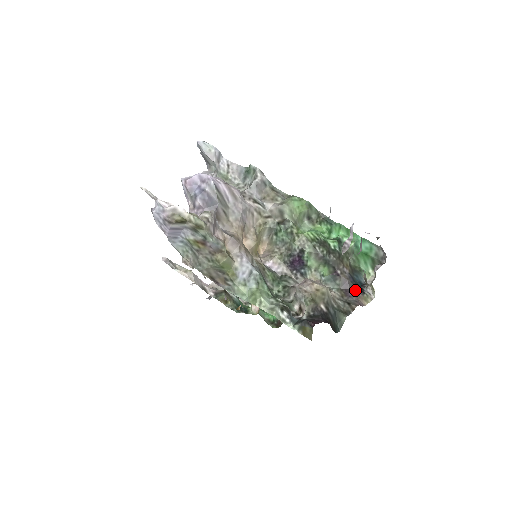
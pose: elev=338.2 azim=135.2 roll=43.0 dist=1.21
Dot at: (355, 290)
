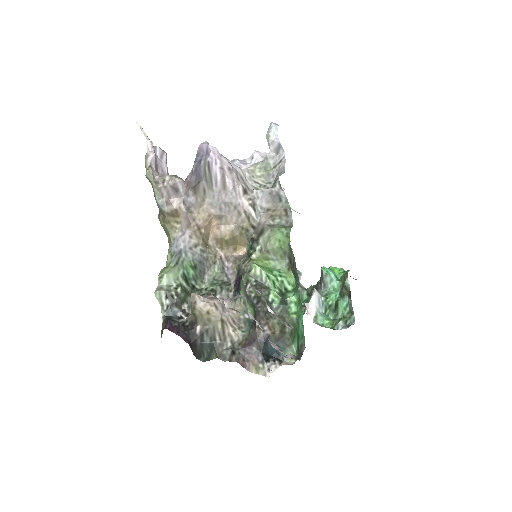
Dot at: (257, 352)
